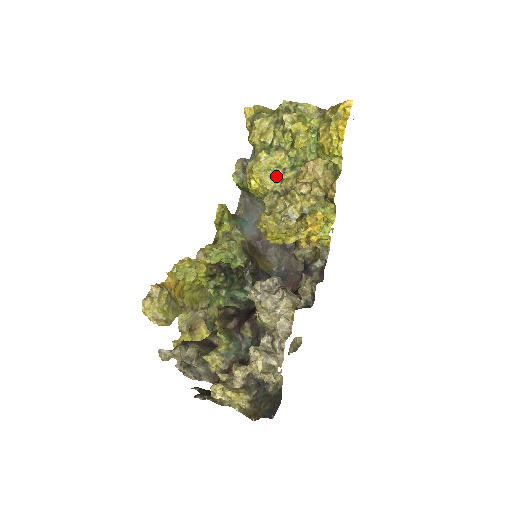
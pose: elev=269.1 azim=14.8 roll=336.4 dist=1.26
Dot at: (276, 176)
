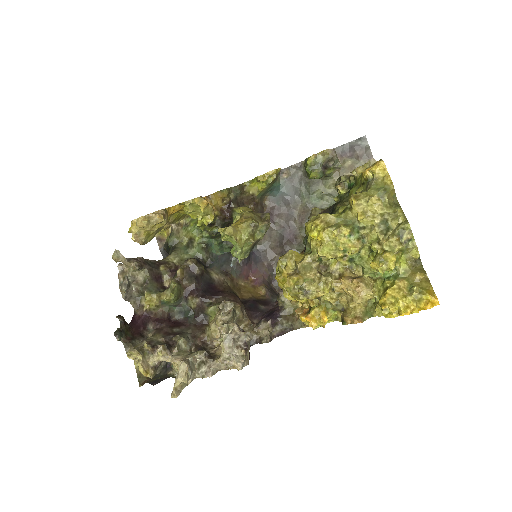
Dot at: (334, 254)
